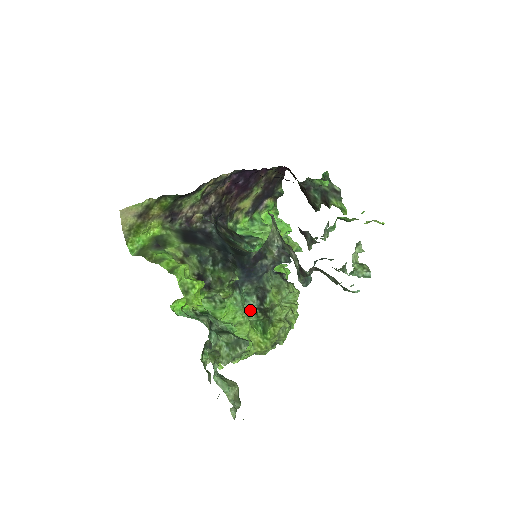
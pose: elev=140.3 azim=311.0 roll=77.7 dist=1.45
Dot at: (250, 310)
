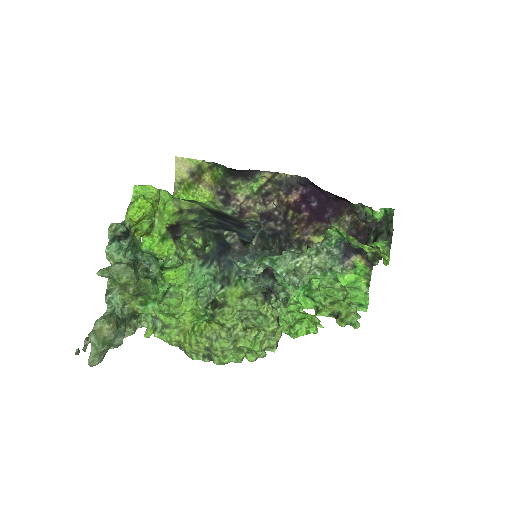
Dot at: (208, 299)
